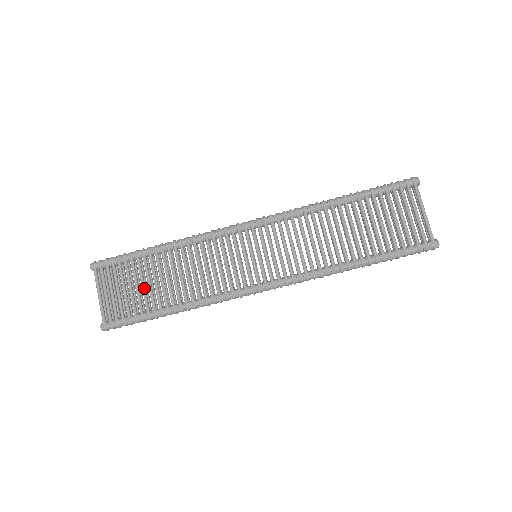
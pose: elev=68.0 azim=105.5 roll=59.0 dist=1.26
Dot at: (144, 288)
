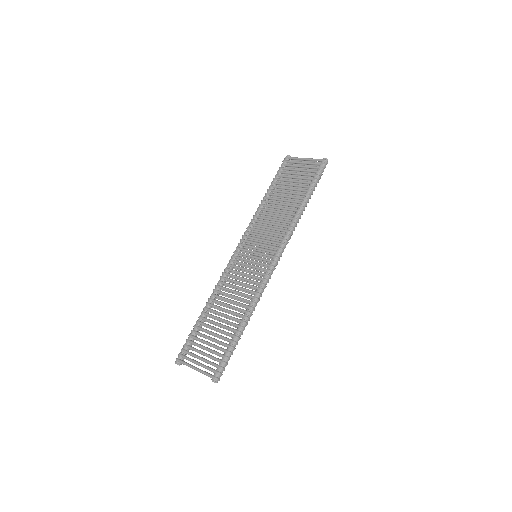
Dot at: (216, 334)
